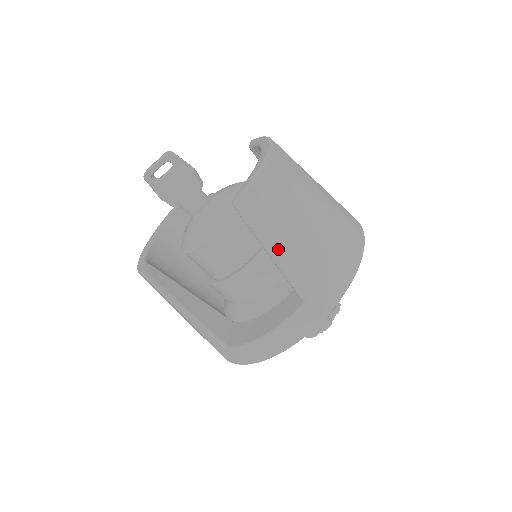
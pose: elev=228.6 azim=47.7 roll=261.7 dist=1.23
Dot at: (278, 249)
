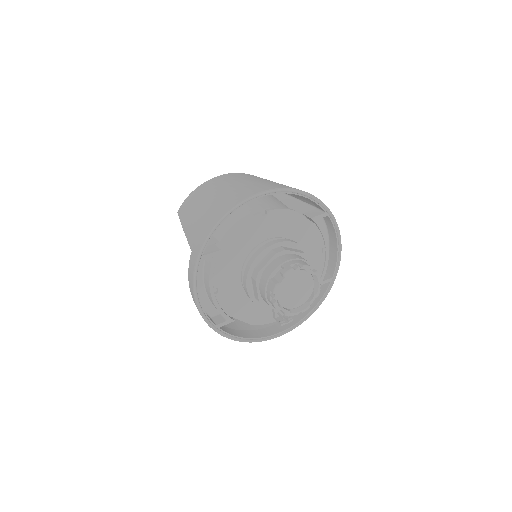
Dot at: (186, 225)
